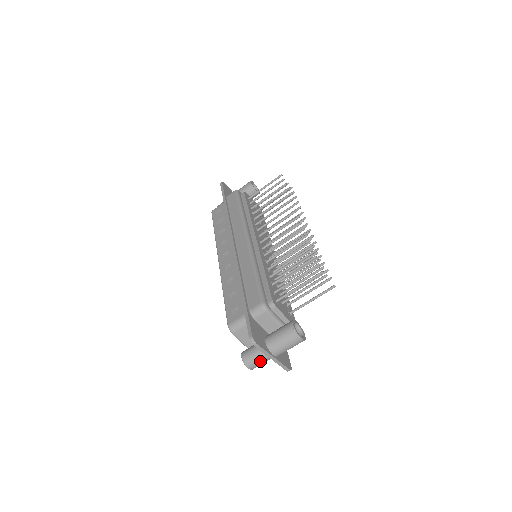
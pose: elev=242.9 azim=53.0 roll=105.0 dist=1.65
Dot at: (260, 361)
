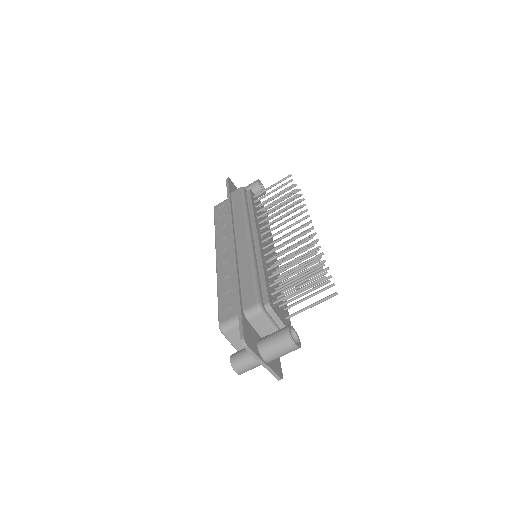
Dot at: (250, 366)
